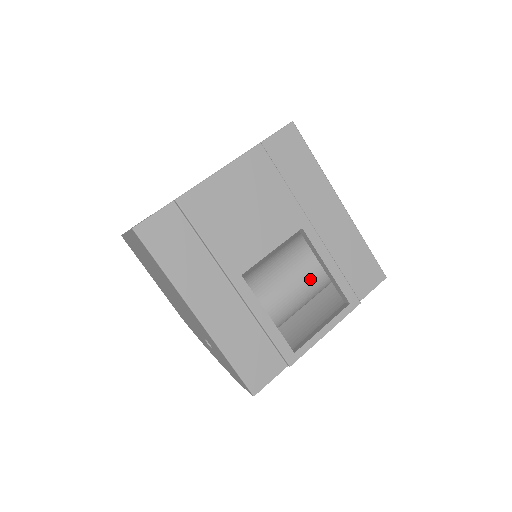
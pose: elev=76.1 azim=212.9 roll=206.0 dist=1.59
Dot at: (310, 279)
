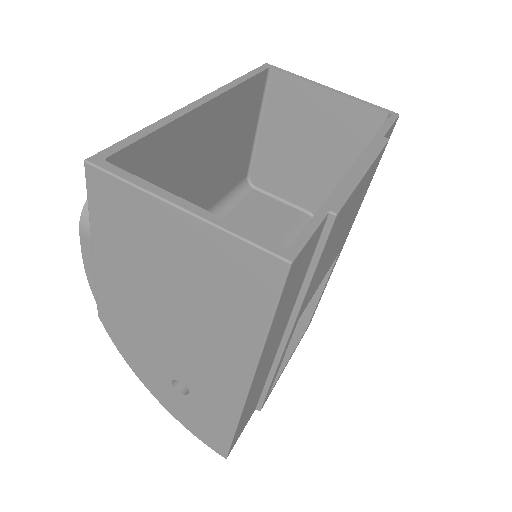
Dot at: occluded
